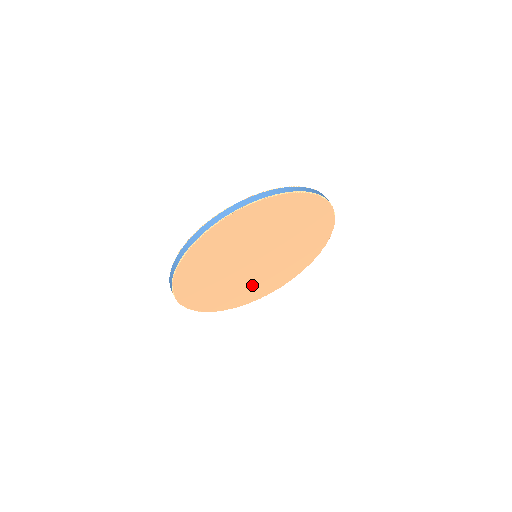
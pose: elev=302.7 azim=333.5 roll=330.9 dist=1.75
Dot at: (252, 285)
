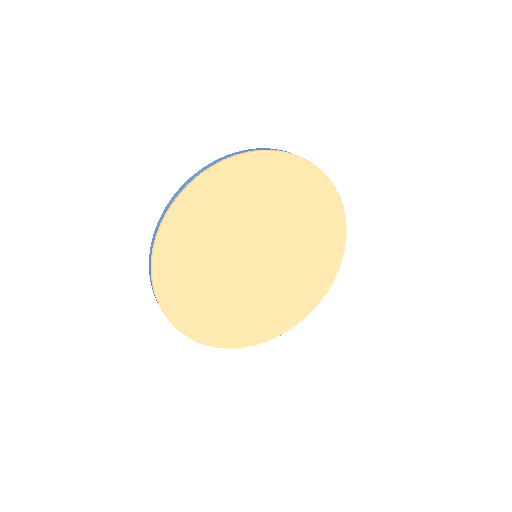
Dot at: (269, 304)
